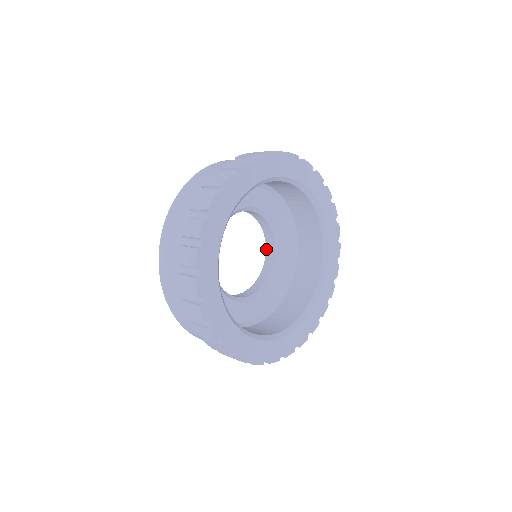
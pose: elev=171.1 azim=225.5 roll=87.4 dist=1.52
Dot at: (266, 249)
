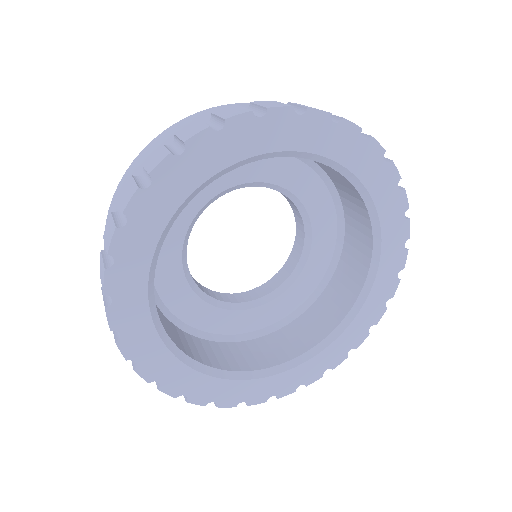
Dot at: (281, 269)
